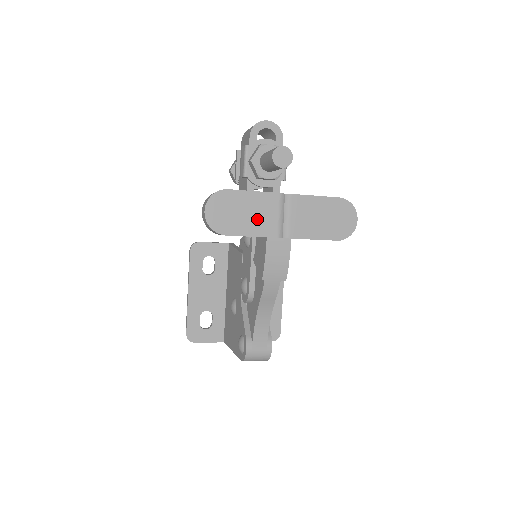
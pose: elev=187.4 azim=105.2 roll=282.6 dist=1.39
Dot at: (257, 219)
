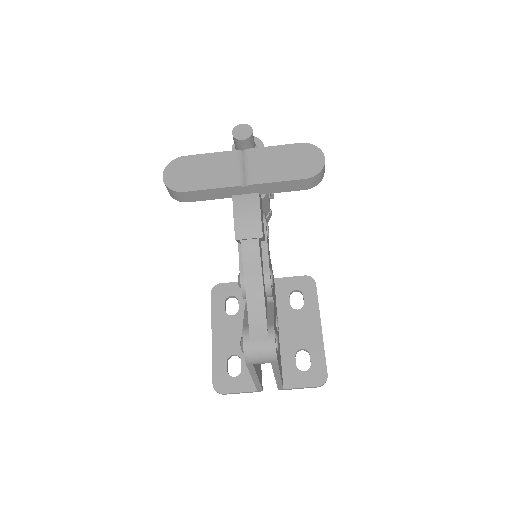
Dot at: (214, 174)
